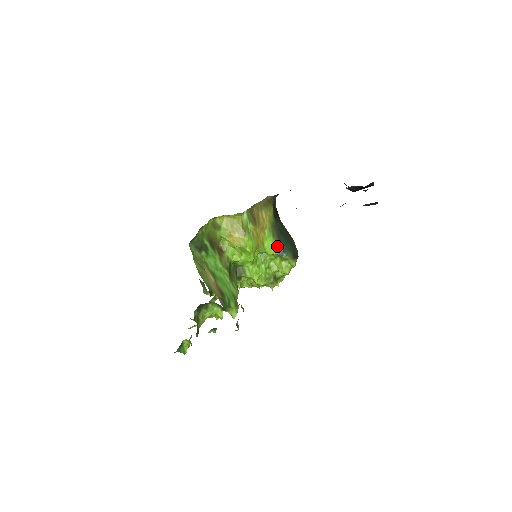
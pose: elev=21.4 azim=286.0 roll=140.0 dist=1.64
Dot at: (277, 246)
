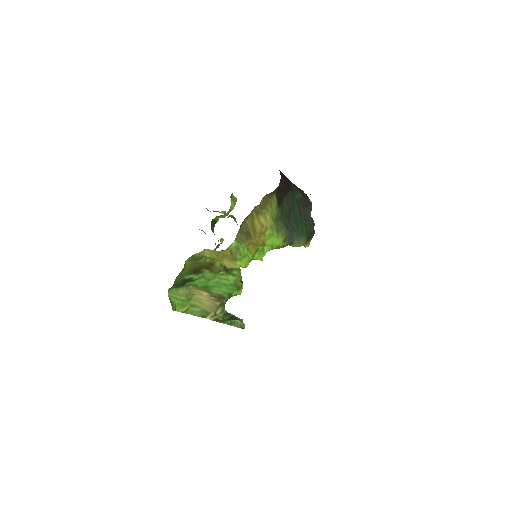
Dot at: (284, 239)
